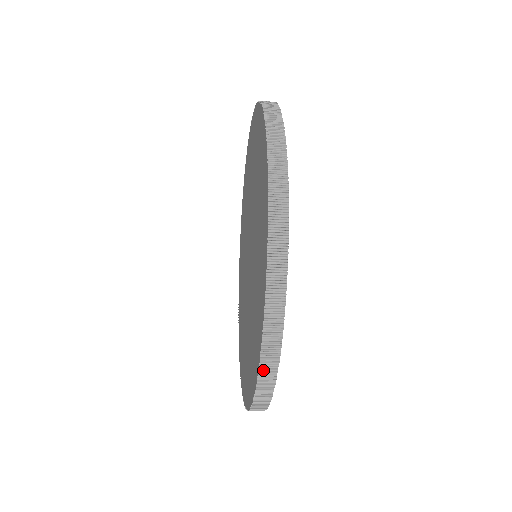
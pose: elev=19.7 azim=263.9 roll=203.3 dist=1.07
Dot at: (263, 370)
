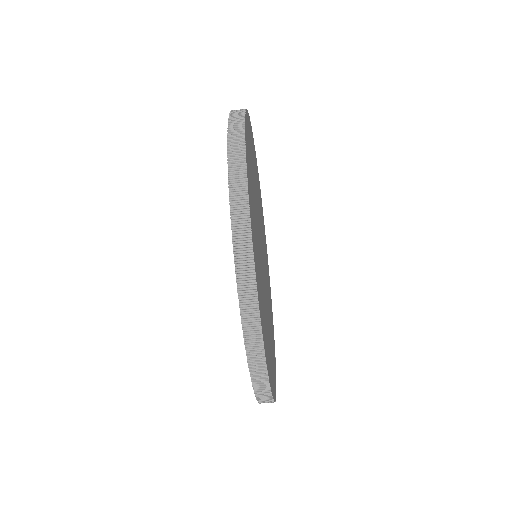
Dot at: (234, 198)
